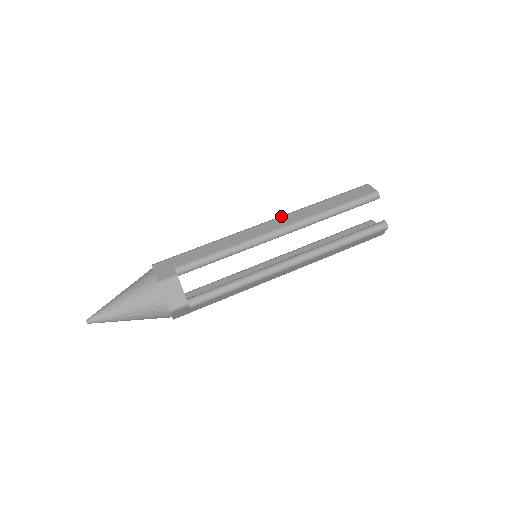
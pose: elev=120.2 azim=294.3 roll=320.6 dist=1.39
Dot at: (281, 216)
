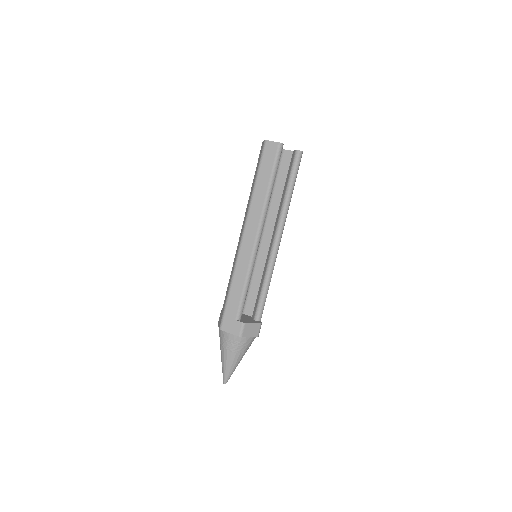
Dot at: (246, 223)
